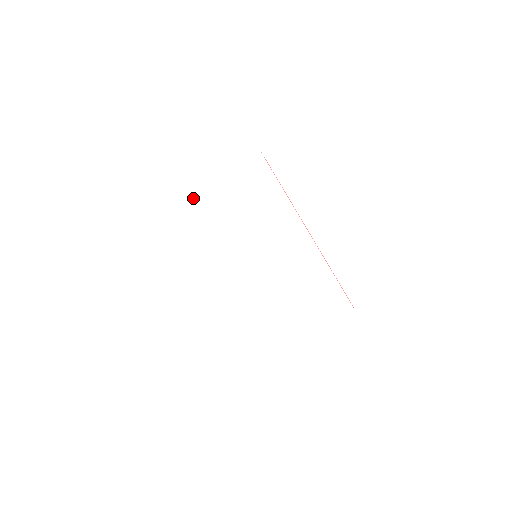
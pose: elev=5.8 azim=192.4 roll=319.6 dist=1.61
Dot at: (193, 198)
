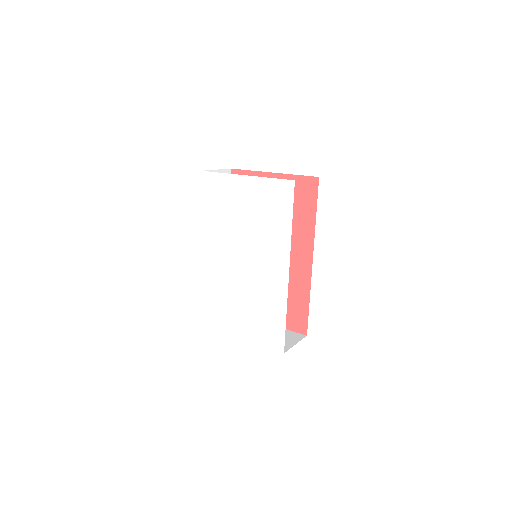
Dot at: (227, 187)
